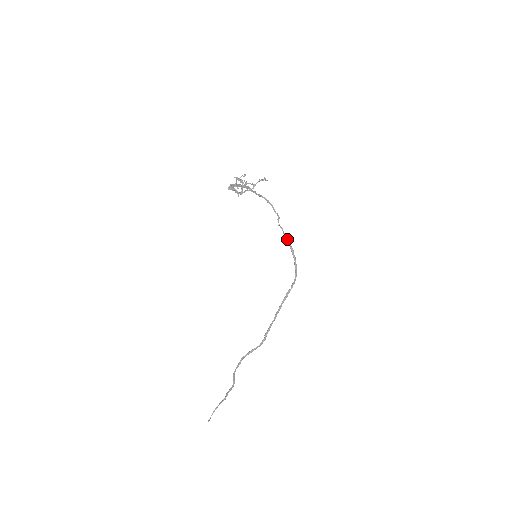
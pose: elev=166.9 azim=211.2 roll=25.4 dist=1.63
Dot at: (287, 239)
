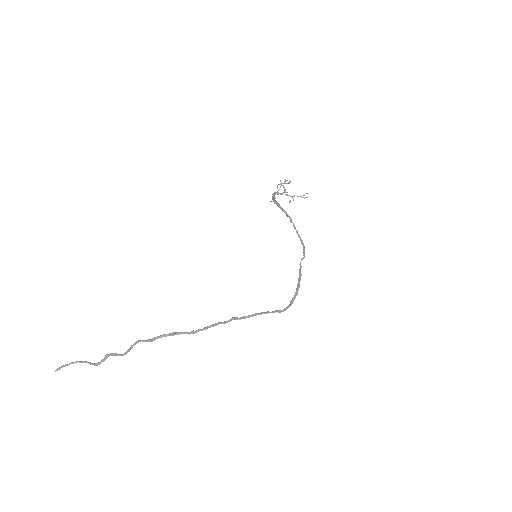
Dot at: (300, 274)
